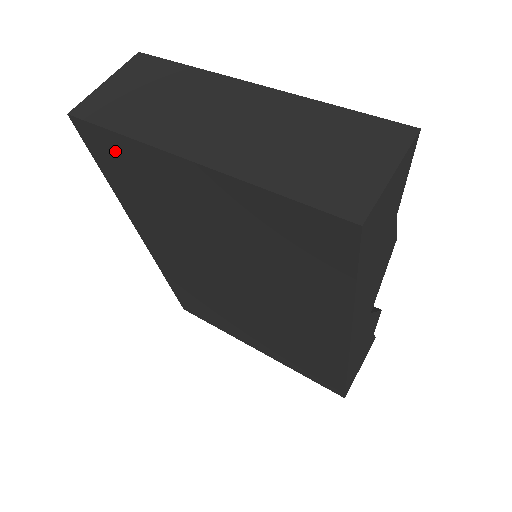
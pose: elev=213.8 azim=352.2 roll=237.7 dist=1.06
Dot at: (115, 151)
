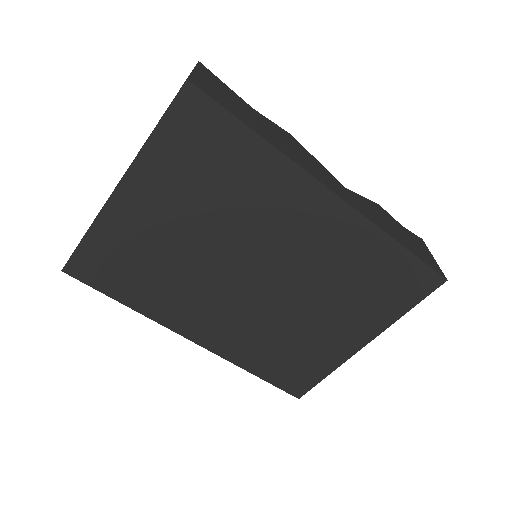
Dot at: (98, 258)
